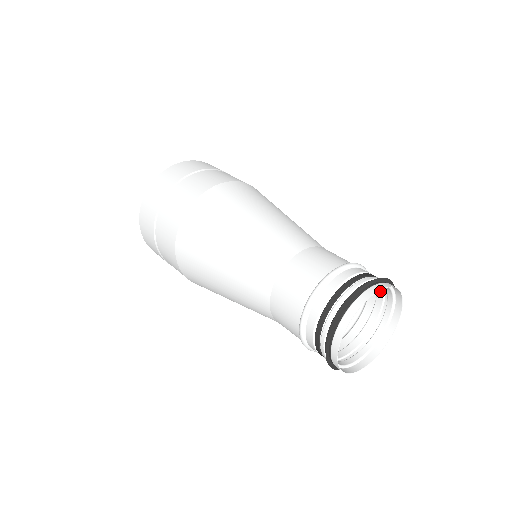
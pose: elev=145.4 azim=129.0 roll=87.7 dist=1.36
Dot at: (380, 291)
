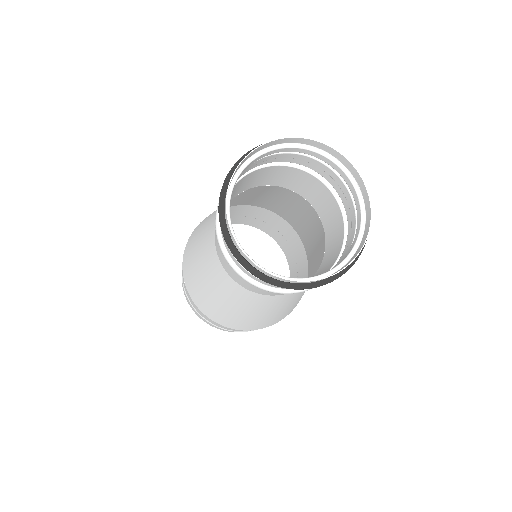
Dot at: (344, 190)
